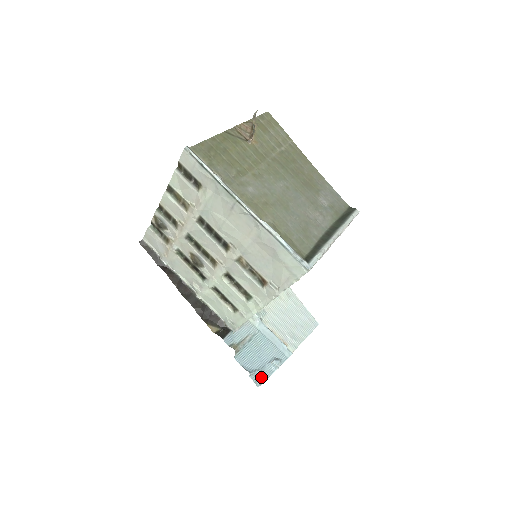
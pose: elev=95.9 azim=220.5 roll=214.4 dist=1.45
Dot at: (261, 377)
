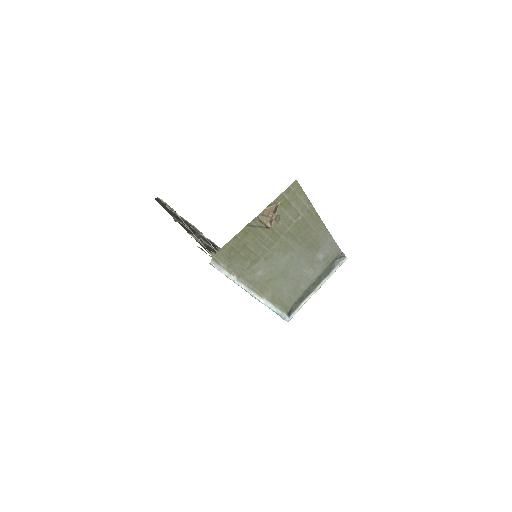
Dot at: occluded
